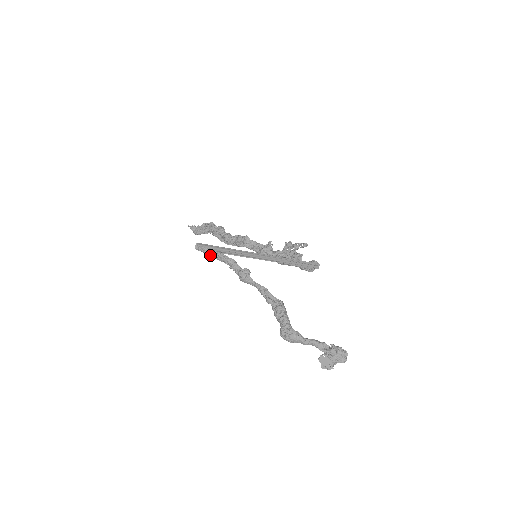
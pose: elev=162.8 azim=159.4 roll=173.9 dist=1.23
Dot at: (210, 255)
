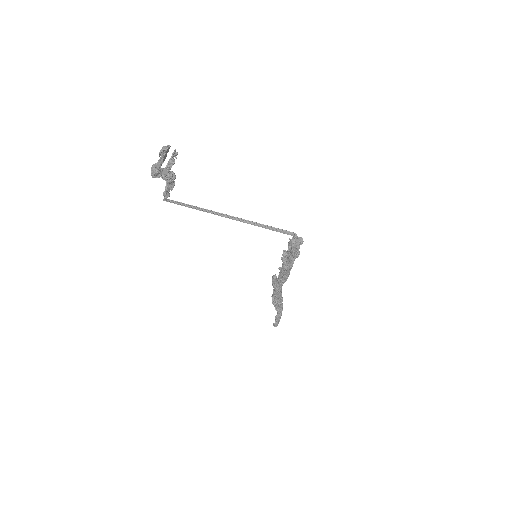
Dot at: (164, 193)
